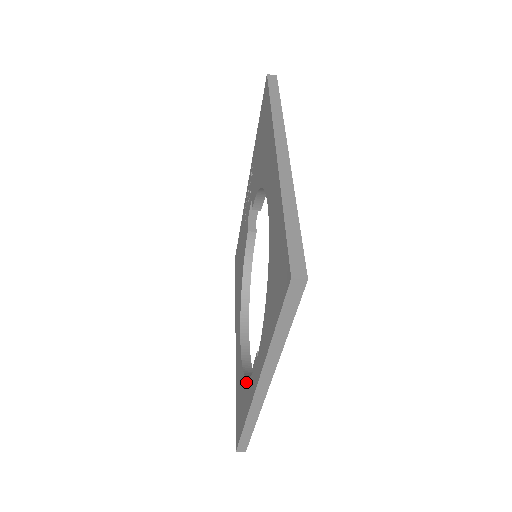
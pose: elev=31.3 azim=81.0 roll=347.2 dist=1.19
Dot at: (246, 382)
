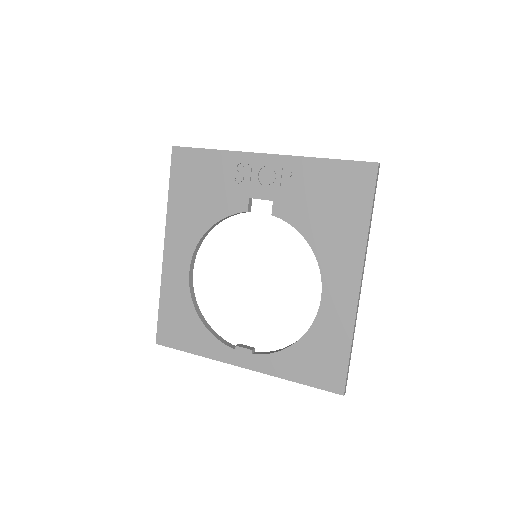
Dot at: (210, 335)
